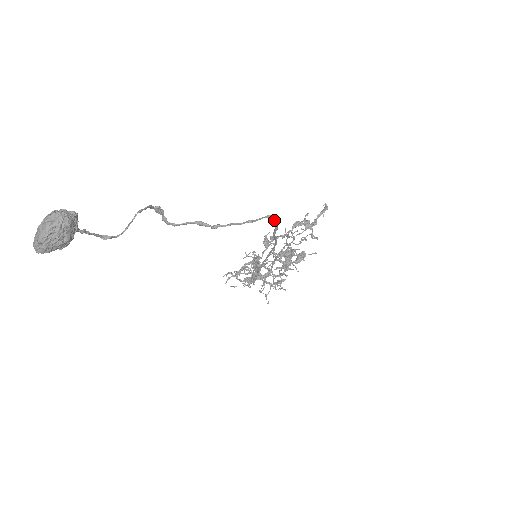
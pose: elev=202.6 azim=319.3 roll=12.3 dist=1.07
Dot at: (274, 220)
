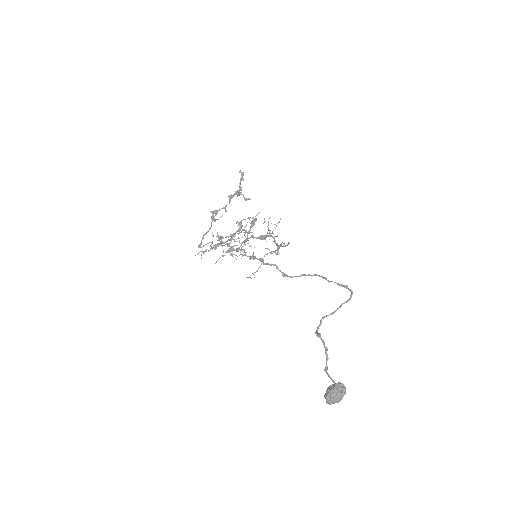
Dot at: (350, 290)
